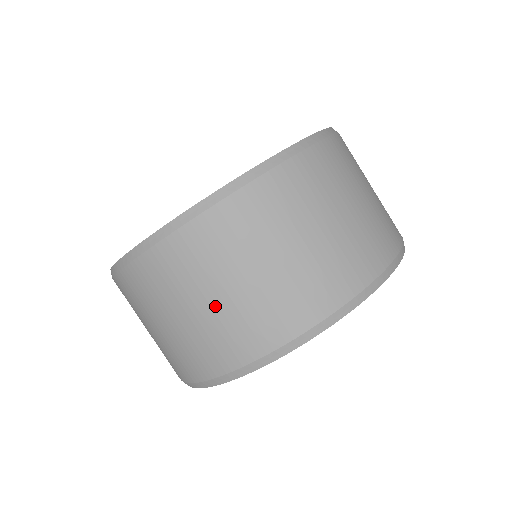
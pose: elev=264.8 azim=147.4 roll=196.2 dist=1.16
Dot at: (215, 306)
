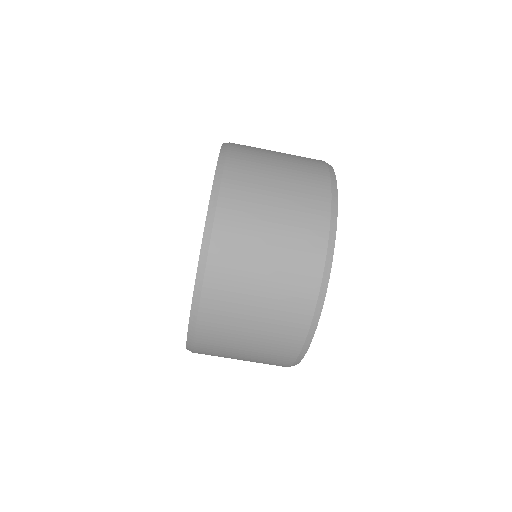
Dot at: (247, 358)
